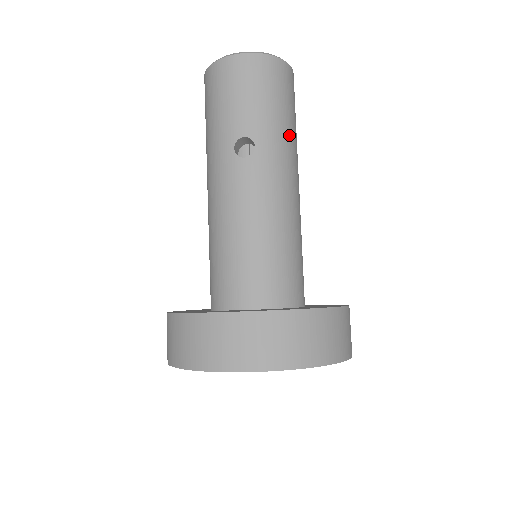
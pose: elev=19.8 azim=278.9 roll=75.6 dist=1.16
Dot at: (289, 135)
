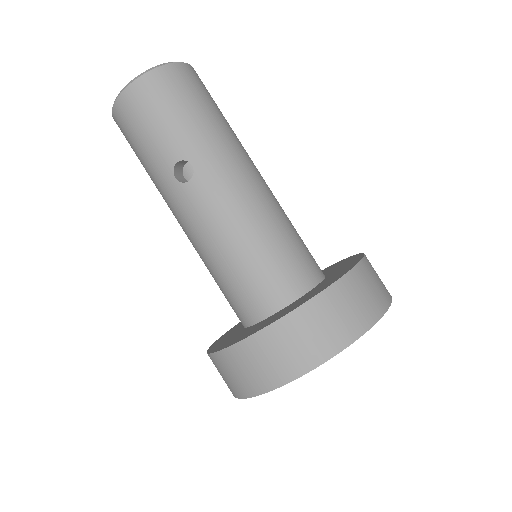
Dot at: (218, 131)
